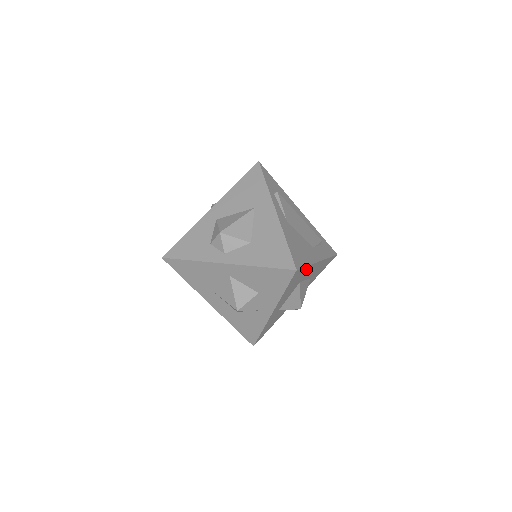
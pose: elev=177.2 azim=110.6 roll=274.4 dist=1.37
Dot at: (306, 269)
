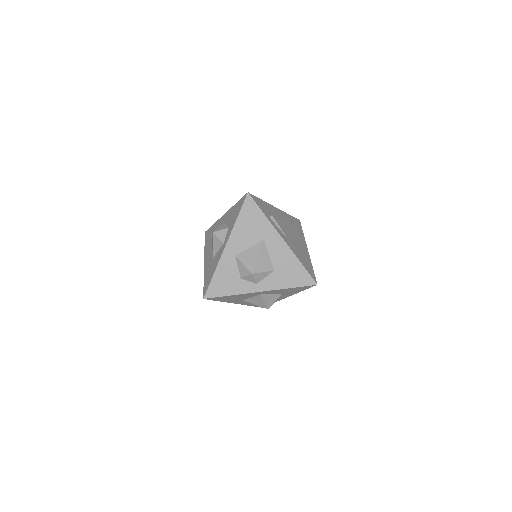
Dot at: occluded
